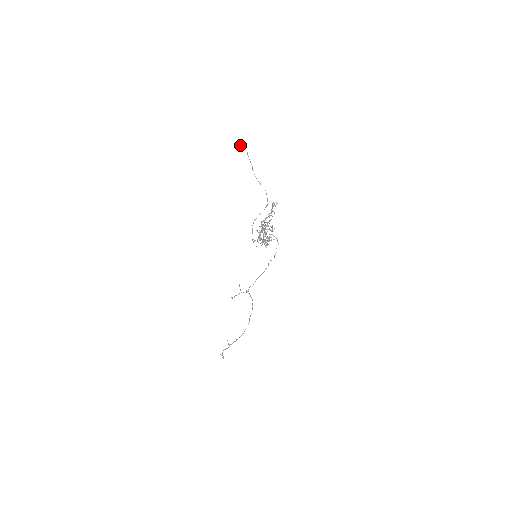
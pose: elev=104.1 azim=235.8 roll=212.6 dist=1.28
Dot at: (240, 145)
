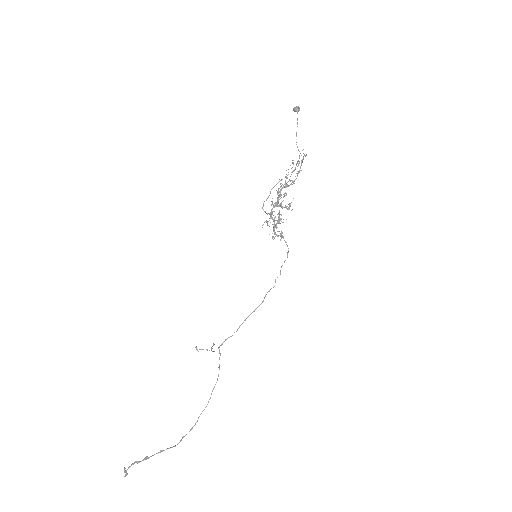
Dot at: (295, 107)
